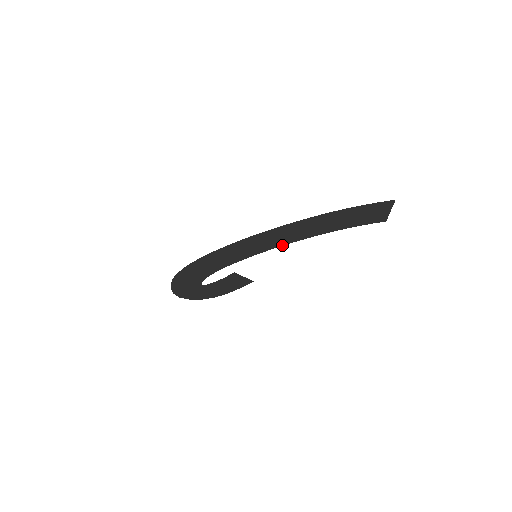
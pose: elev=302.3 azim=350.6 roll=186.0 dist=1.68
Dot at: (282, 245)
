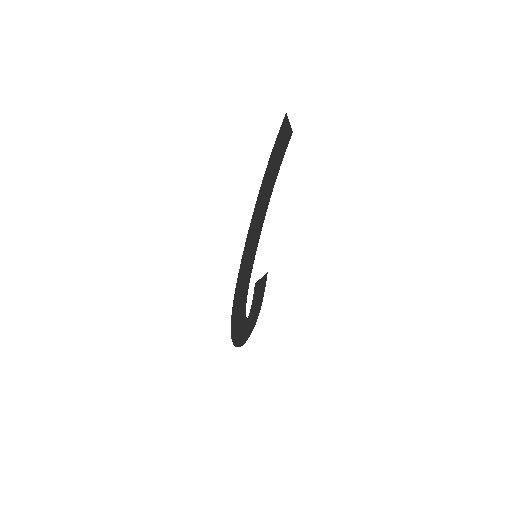
Dot at: (261, 228)
